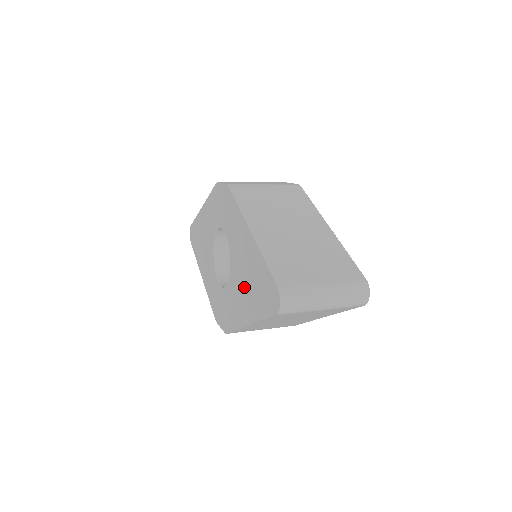
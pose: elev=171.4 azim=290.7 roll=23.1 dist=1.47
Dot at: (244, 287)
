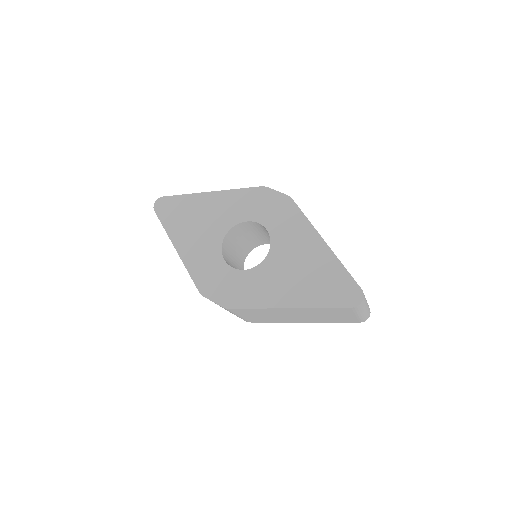
Dot at: (294, 278)
